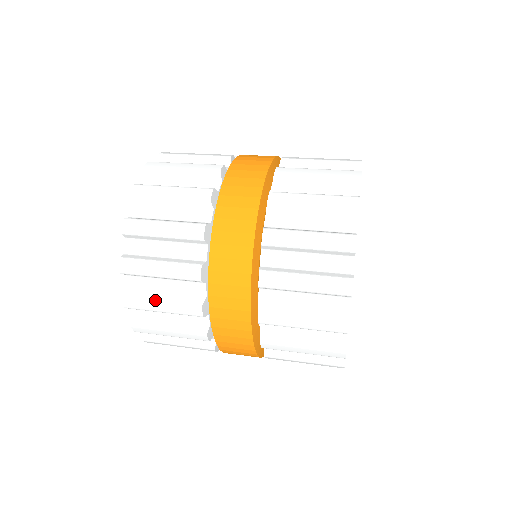
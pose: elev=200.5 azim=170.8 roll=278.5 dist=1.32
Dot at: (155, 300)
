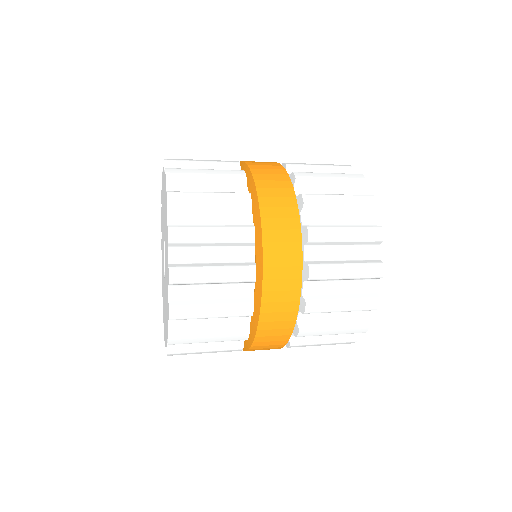
Dot at: (206, 268)
